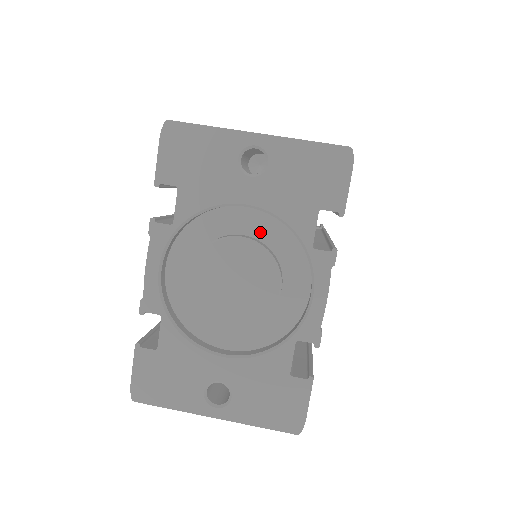
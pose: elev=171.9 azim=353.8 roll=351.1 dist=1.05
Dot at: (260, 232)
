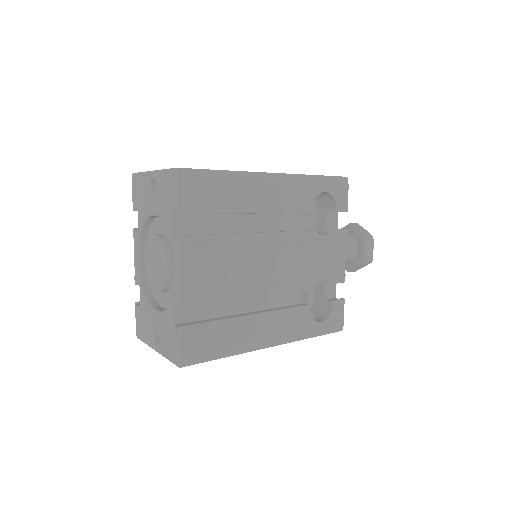
Dot at: (167, 231)
